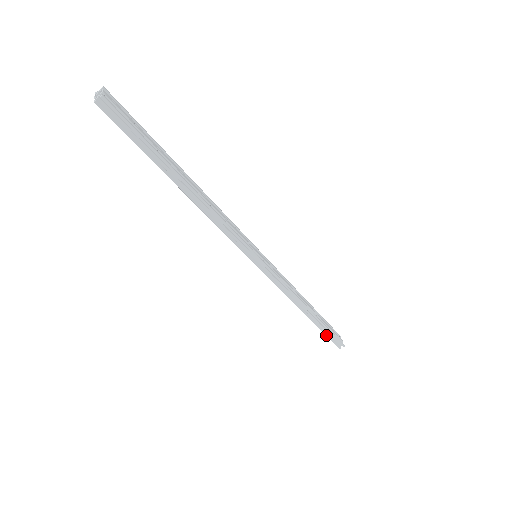
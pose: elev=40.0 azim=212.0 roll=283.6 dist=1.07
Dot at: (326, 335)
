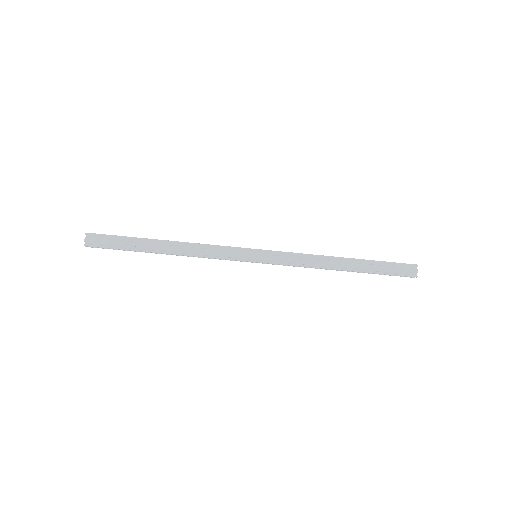
Dot at: occluded
